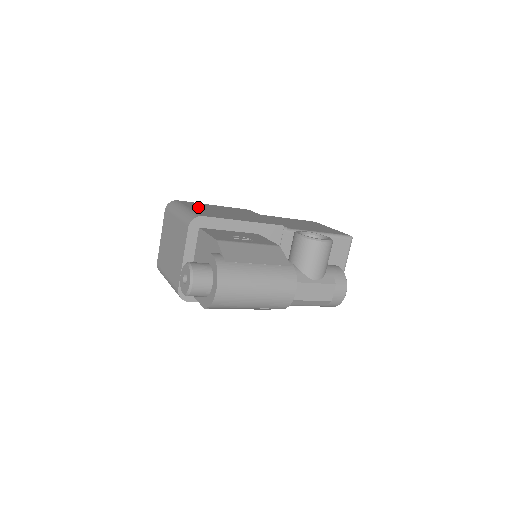
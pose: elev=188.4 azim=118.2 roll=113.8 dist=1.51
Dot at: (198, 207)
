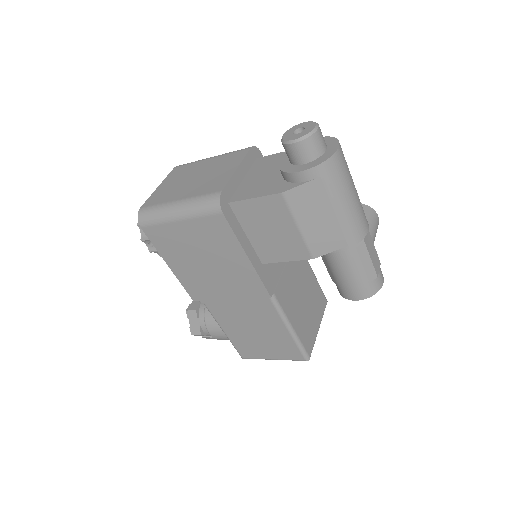
Dot at: occluded
